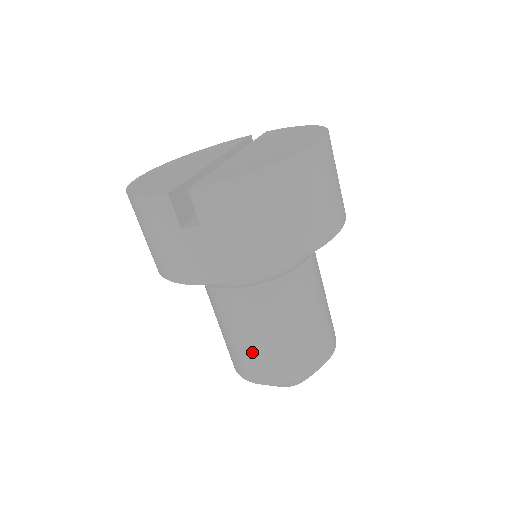
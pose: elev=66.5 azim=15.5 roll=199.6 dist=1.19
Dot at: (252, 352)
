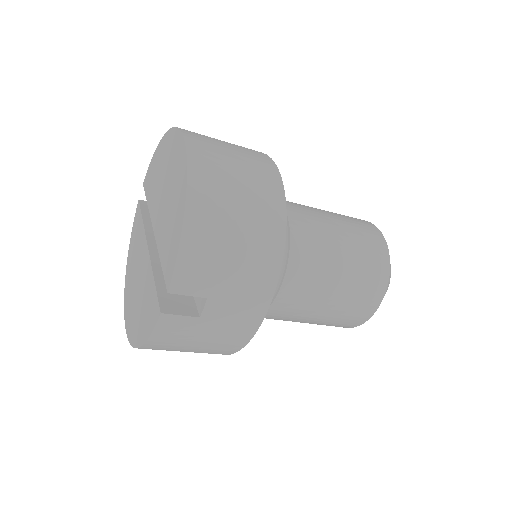
Dot at: (342, 306)
